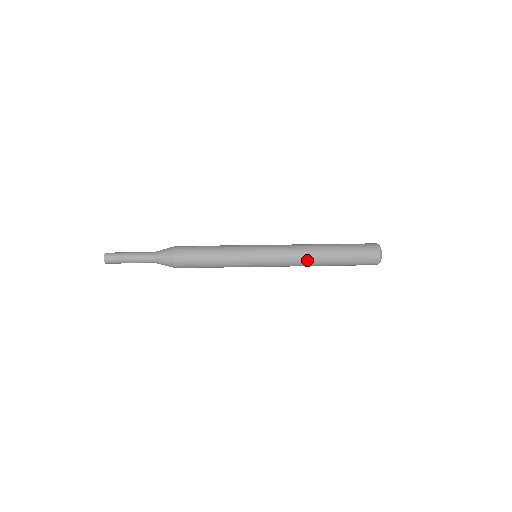
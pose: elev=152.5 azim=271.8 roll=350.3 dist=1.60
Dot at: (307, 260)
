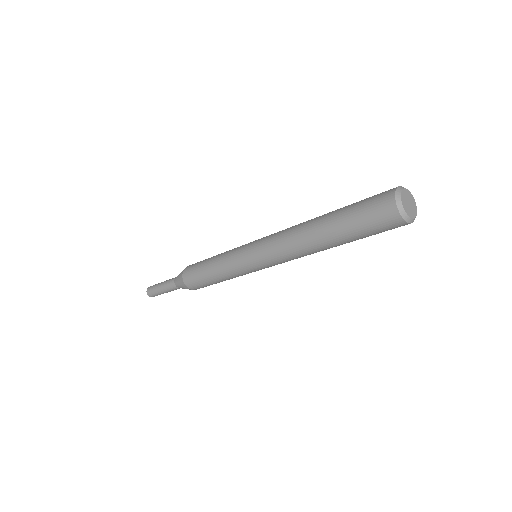
Dot at: (297, 240)
